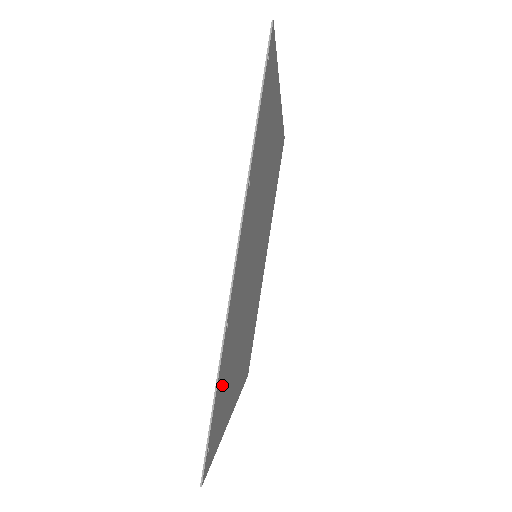
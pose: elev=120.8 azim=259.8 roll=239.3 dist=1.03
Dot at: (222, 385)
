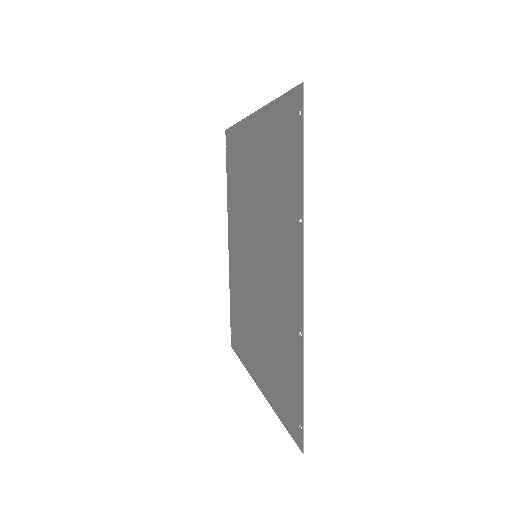
Dot at: (292, 376)
